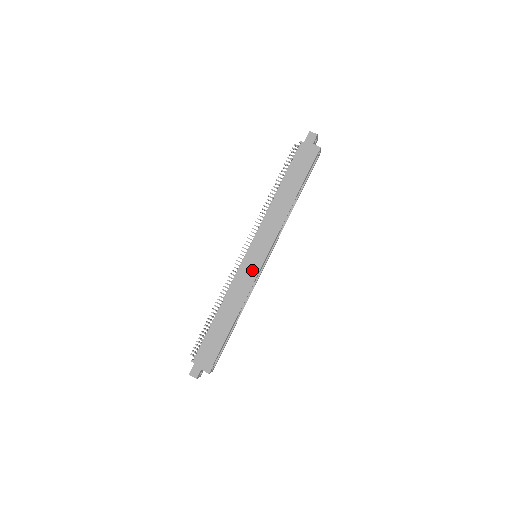
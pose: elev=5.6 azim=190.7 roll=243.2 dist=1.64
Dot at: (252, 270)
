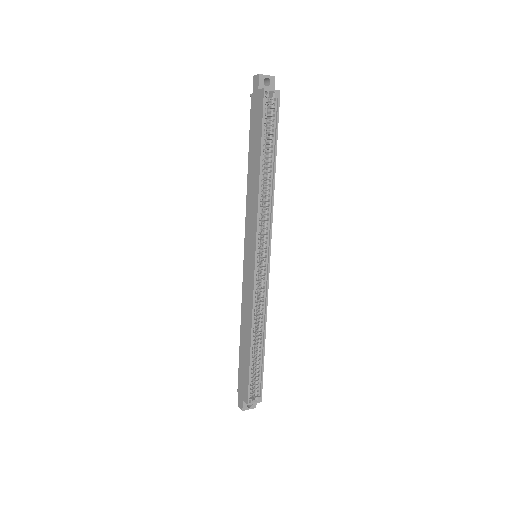
Dot at: (250, 275)
